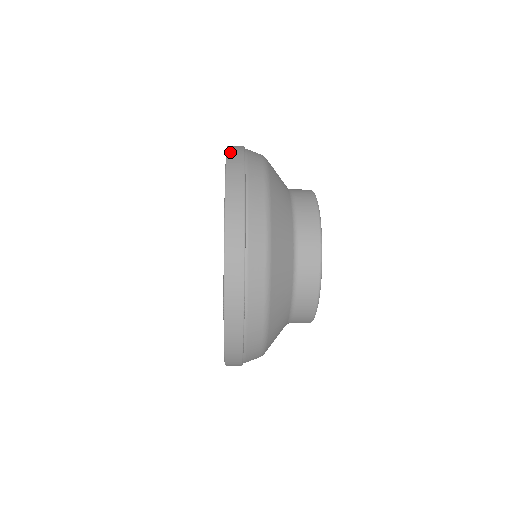
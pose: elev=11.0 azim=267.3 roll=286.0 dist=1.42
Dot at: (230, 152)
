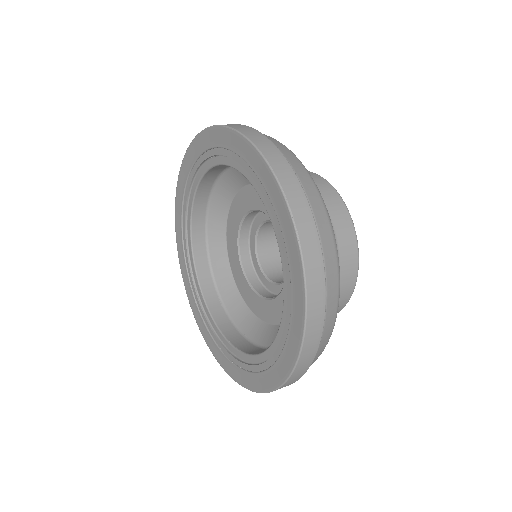
Dot at: (310, 291)
